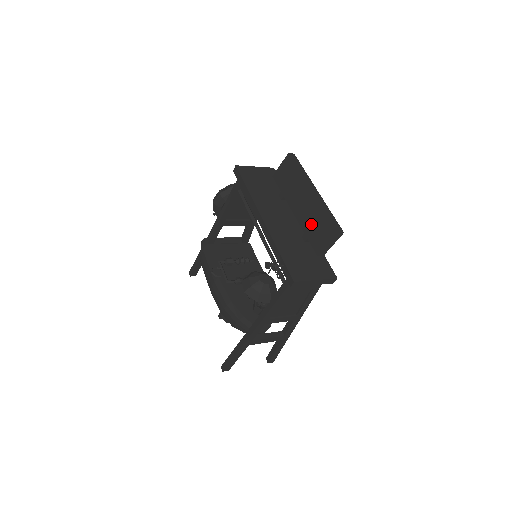
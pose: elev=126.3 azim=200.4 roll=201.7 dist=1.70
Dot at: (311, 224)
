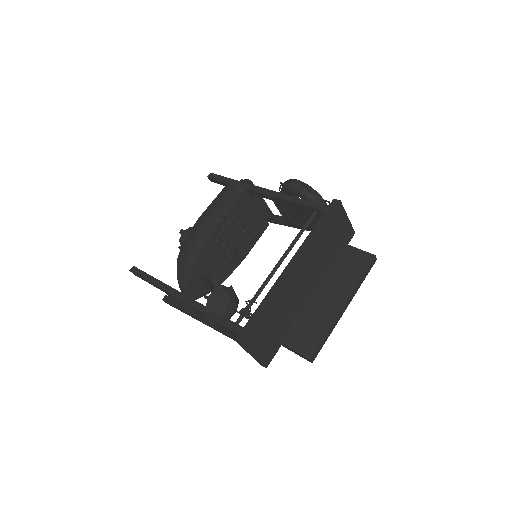
Dot at: (309, 320)
